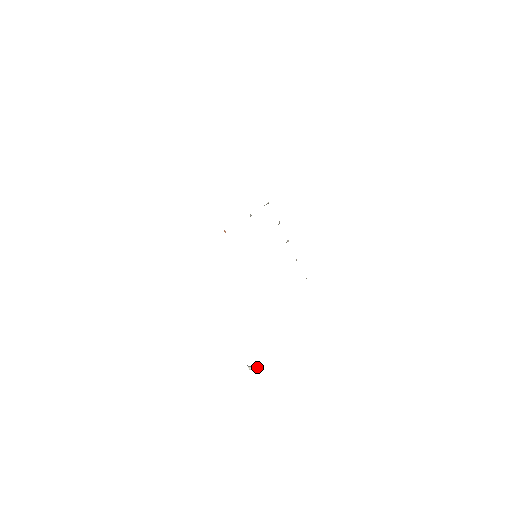
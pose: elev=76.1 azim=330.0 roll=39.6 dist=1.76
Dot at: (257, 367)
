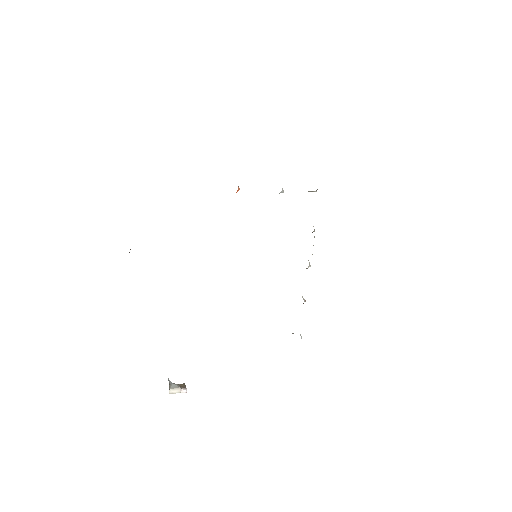
Dot at: (185, 389)
